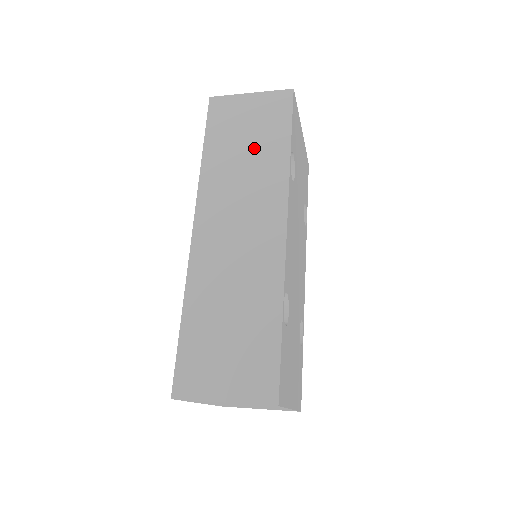
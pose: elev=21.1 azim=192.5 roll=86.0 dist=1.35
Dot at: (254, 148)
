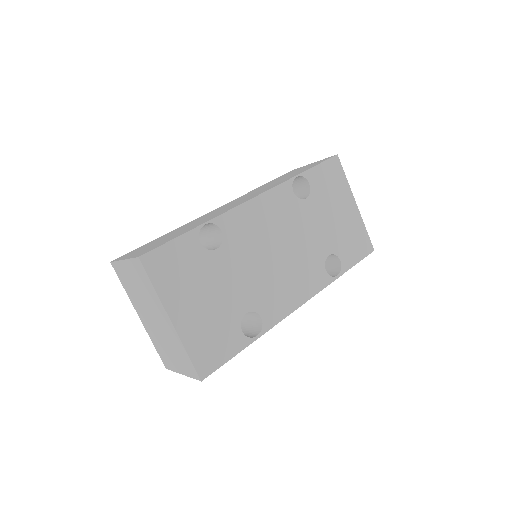
Dot at: occluded
